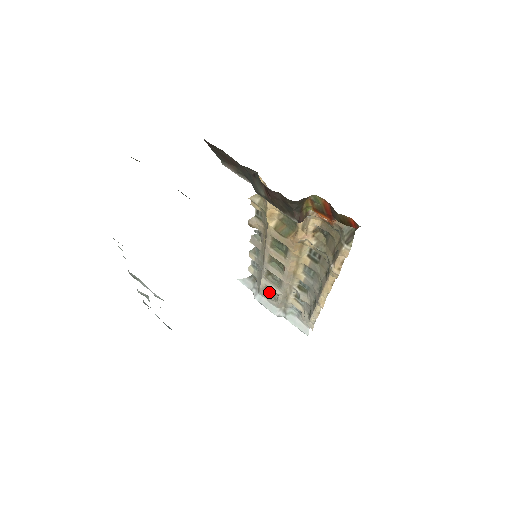
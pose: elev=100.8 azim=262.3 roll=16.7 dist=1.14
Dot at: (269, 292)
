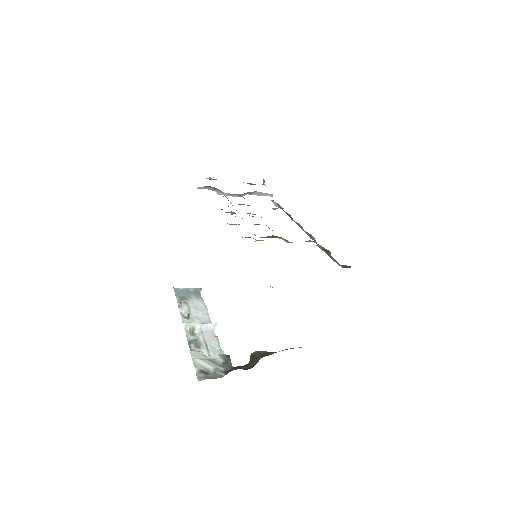
Dot at: occluded
